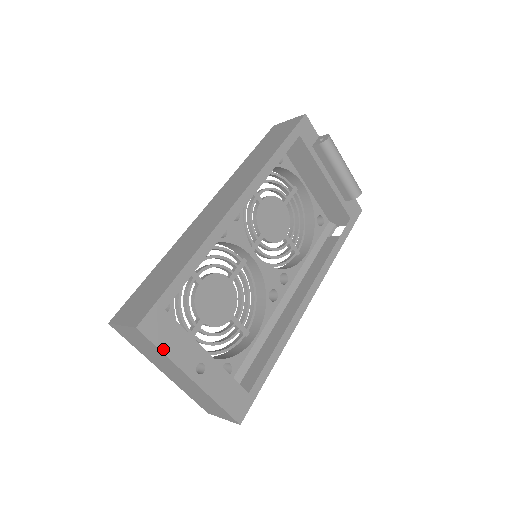
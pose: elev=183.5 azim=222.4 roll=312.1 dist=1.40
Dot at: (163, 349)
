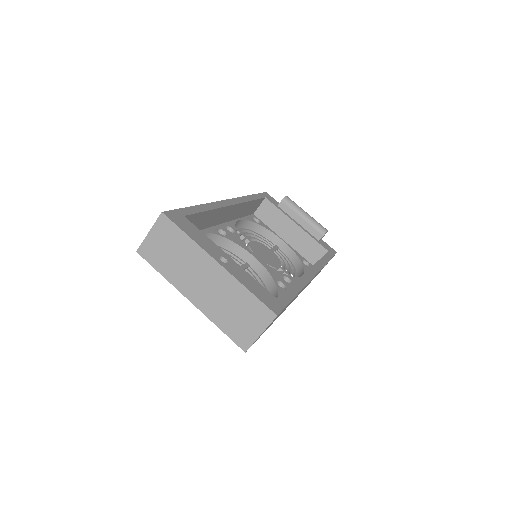
Dot at: (187, 233)
